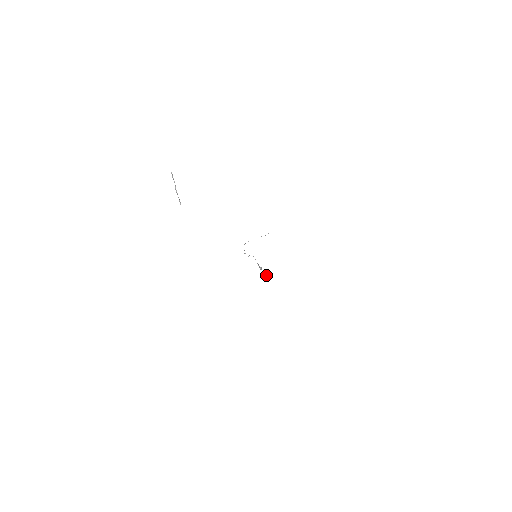
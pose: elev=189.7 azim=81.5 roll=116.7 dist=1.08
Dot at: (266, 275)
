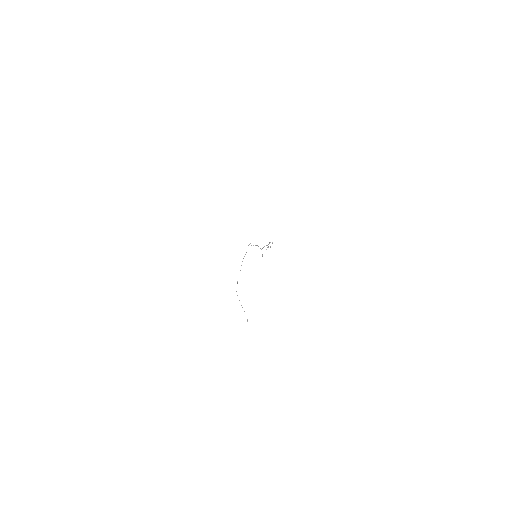
Dot at: (270, 242)
